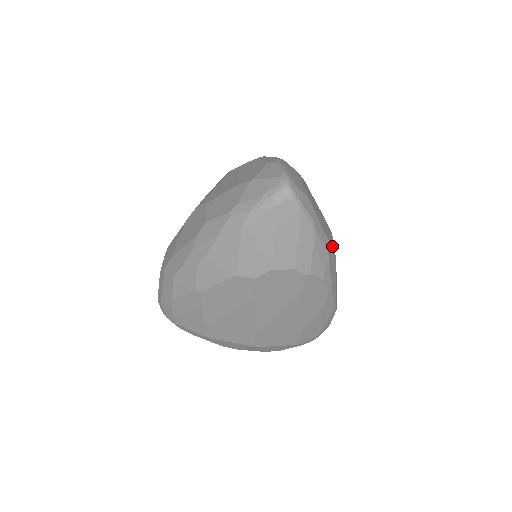
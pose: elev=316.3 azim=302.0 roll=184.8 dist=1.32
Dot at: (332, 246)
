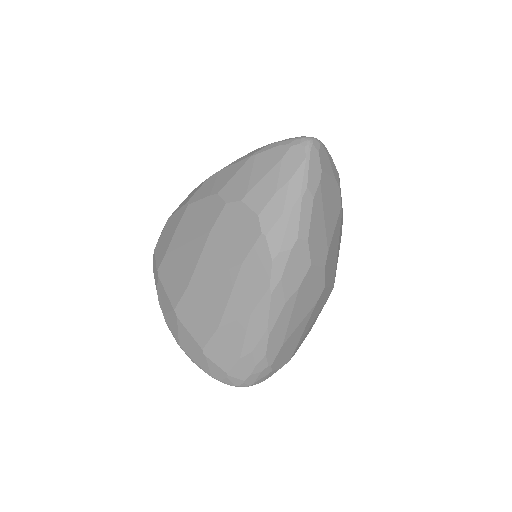
Dot at: (309, 251)
